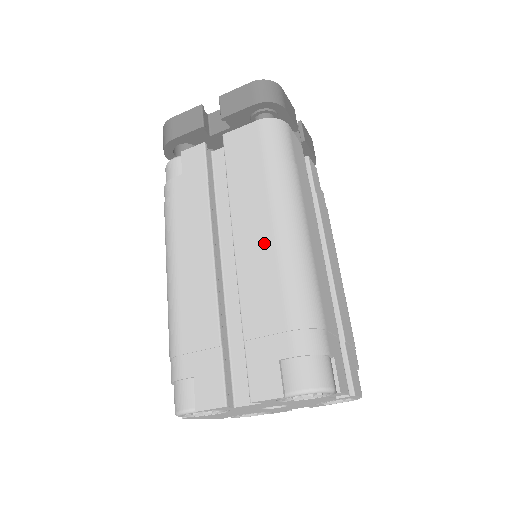
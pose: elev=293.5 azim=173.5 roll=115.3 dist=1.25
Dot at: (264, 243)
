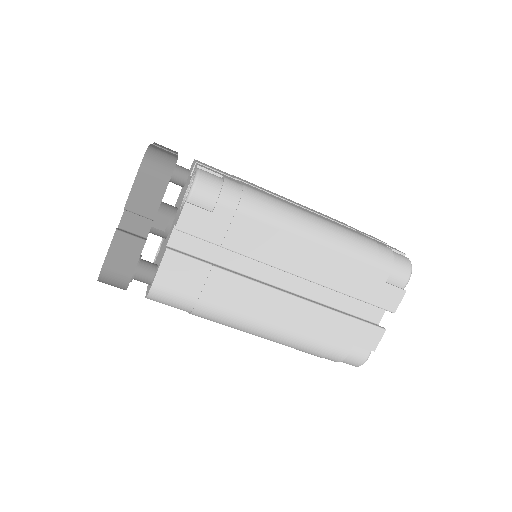
Dot at: occluded
